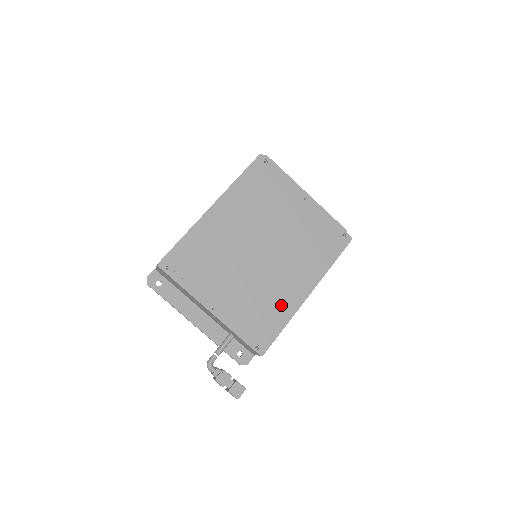
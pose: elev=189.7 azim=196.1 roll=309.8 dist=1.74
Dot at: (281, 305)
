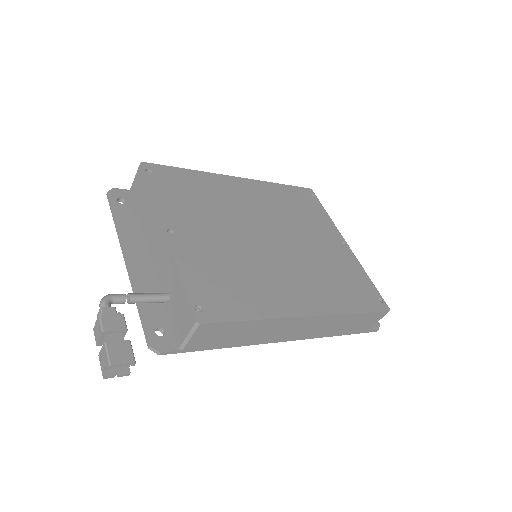
Dot at: (264, 296)
